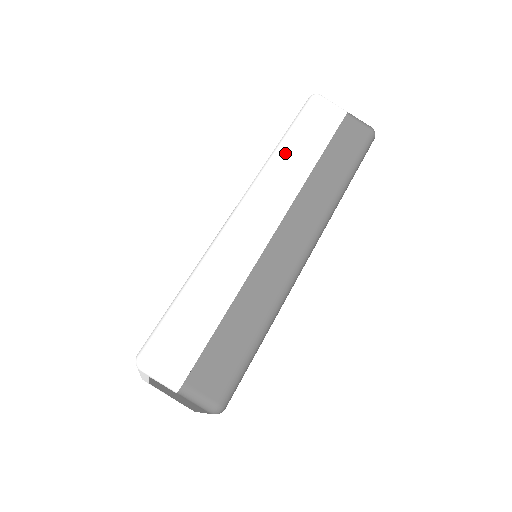
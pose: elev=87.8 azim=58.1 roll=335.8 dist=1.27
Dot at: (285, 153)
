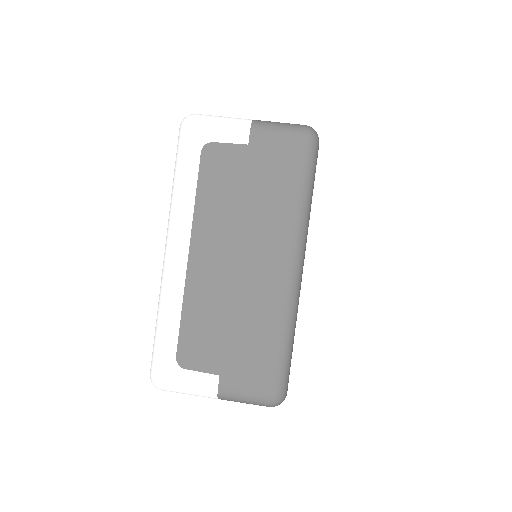
Dot at: occluded
